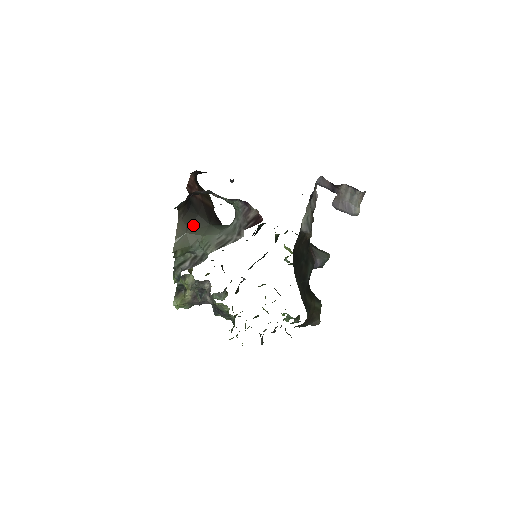
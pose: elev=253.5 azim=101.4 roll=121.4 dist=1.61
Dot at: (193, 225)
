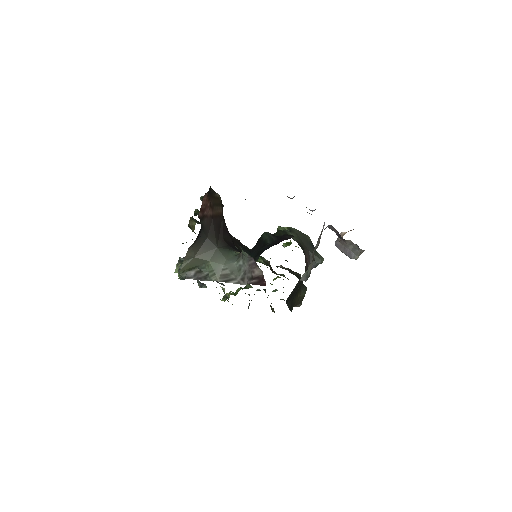
Dot at: (201, 249)
